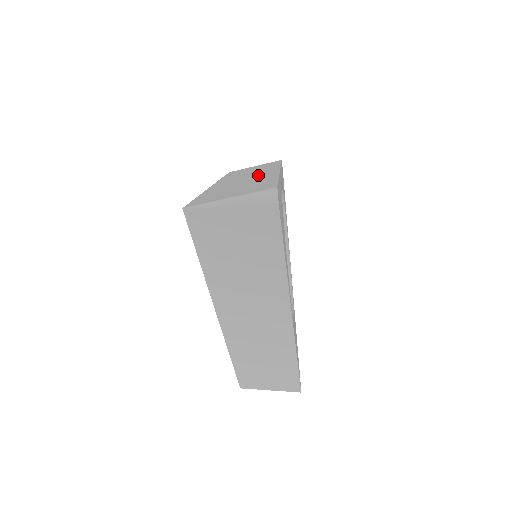
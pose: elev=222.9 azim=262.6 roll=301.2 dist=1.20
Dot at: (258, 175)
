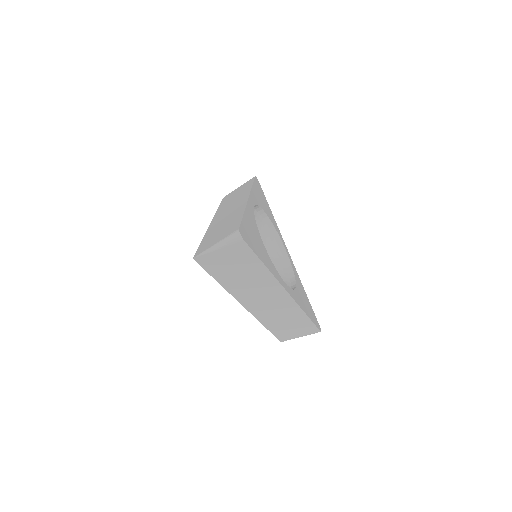
Dot at: (235, 208)
